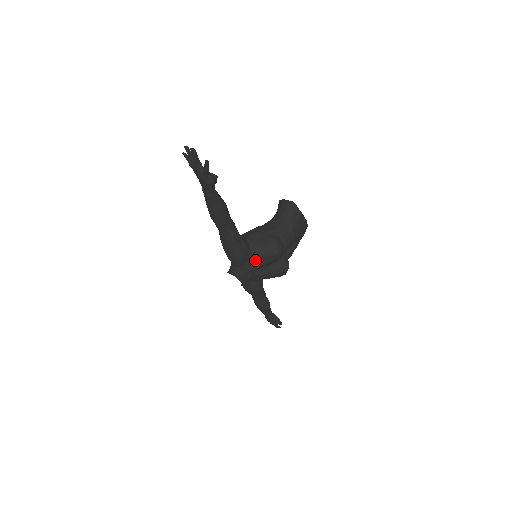
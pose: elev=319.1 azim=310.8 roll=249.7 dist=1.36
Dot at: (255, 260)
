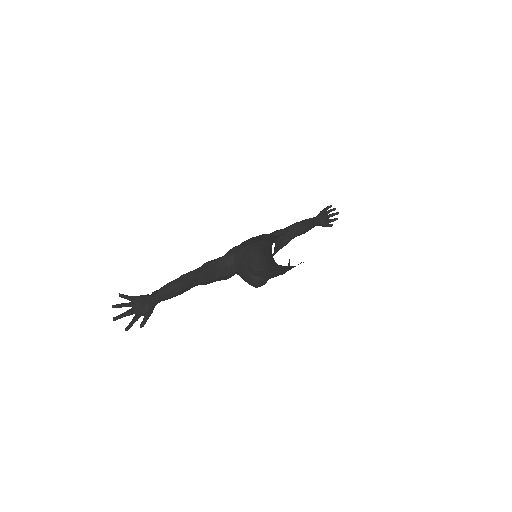
Dot at: occluded
